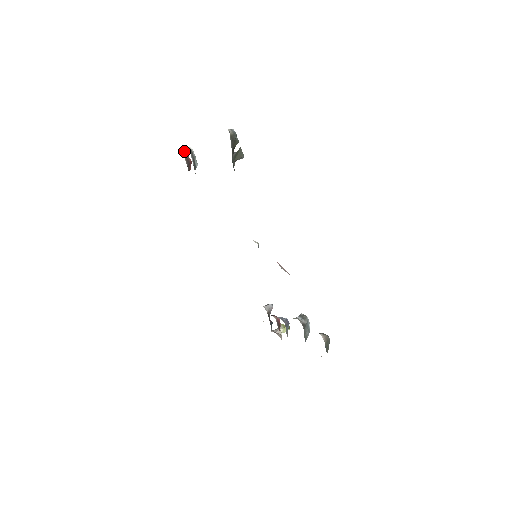
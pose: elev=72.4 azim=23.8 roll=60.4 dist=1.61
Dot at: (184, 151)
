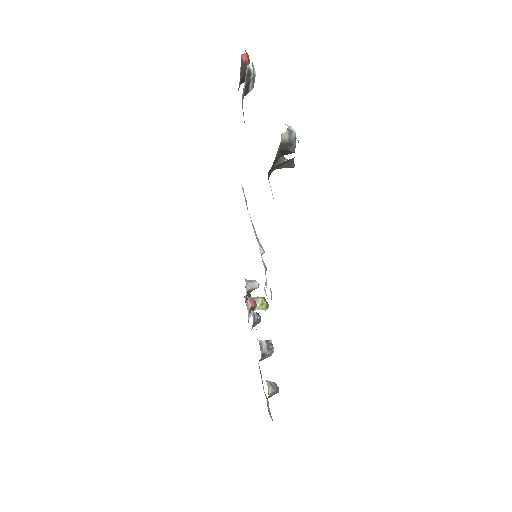
Dot at: (246, 55)
